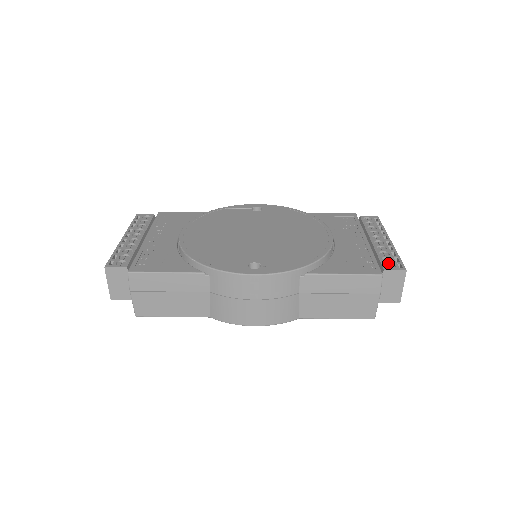
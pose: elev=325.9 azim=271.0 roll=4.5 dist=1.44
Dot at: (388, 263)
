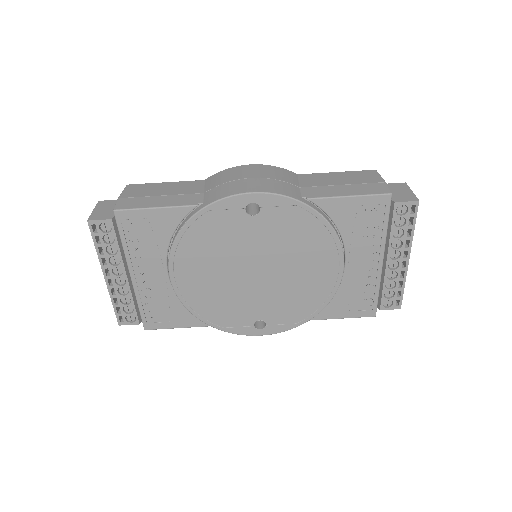
Dot at: (388, 299)
